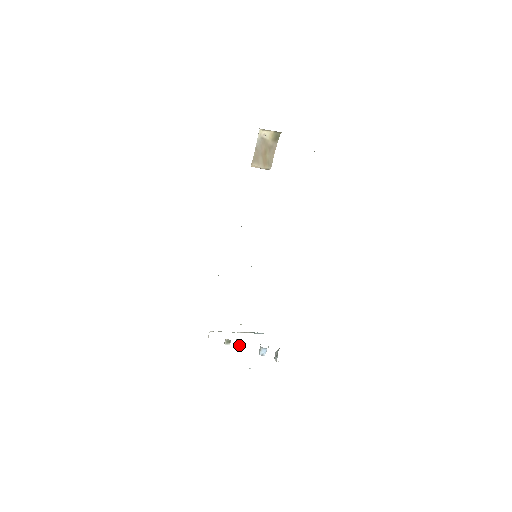
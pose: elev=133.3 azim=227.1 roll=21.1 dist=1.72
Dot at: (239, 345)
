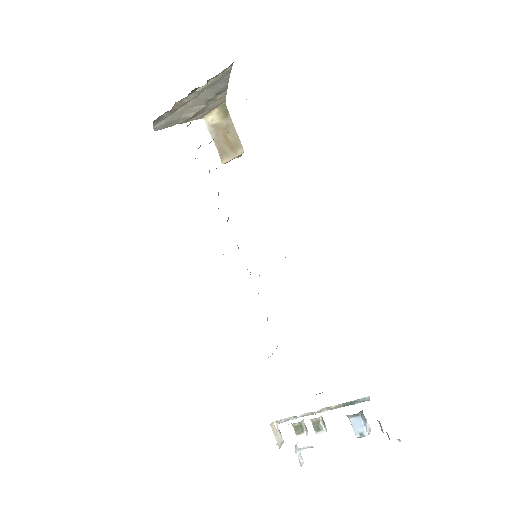
Dot at: (322, 431)
